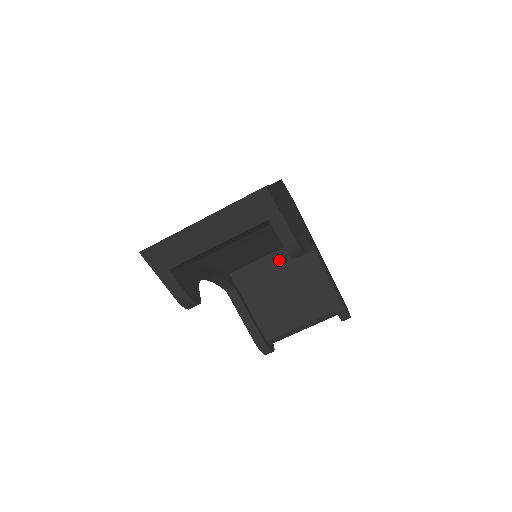
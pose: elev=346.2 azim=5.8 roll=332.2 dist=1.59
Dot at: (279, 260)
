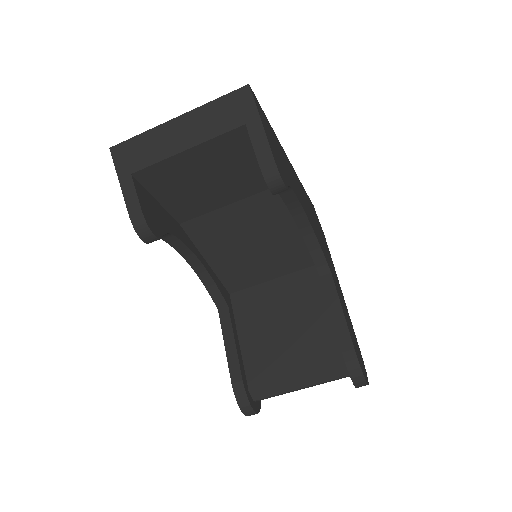
Dot at: (288, 286)
